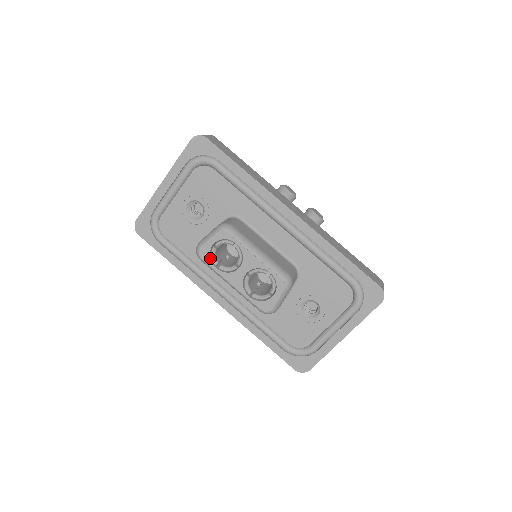
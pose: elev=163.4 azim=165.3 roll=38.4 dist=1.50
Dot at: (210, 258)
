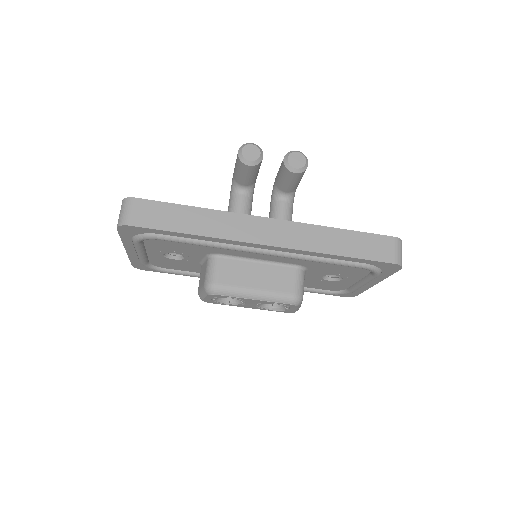
Dot at: (216, 302)
